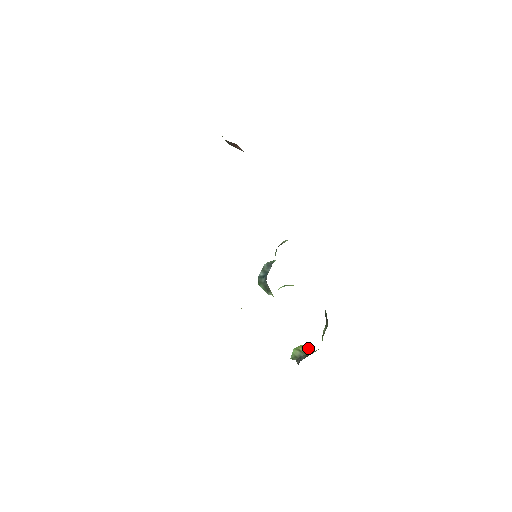
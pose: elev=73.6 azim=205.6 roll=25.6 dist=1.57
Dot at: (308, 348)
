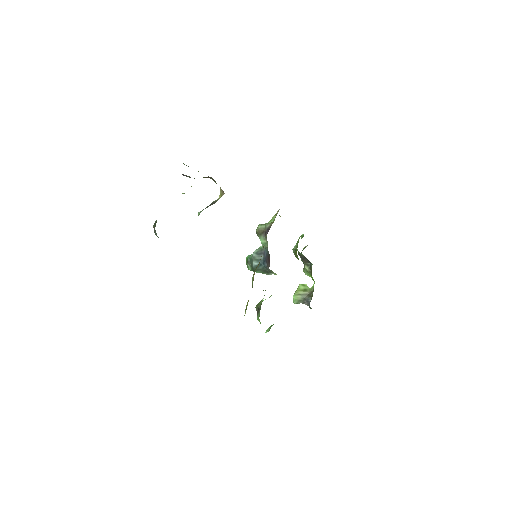
Dot at: (304, 289)
